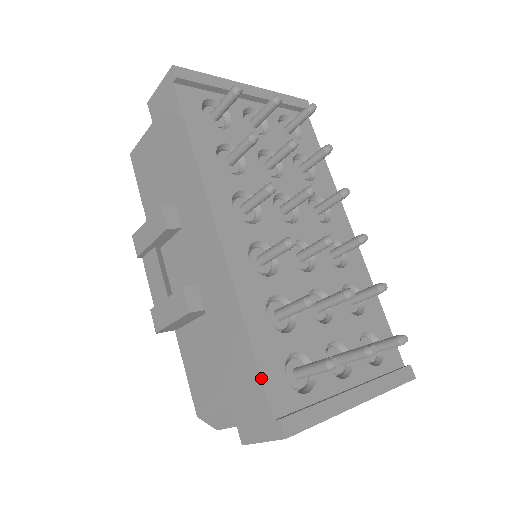
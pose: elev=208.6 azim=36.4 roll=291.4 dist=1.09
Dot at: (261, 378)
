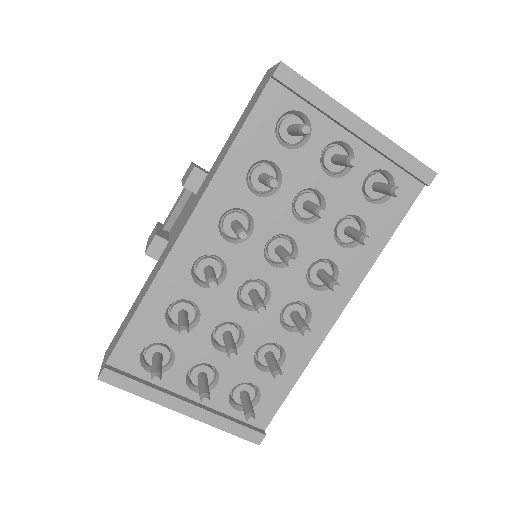
Dot at: (121, 336)
